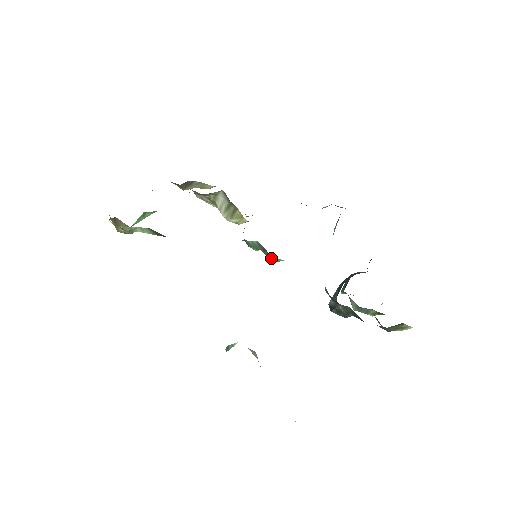
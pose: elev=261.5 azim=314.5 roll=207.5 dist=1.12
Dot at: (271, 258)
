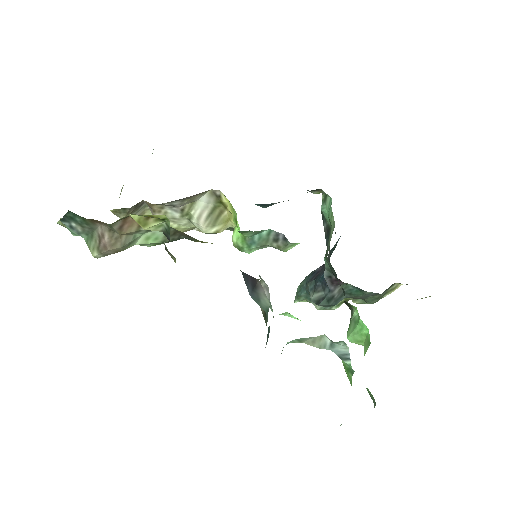
Dot at: (286, 245)
